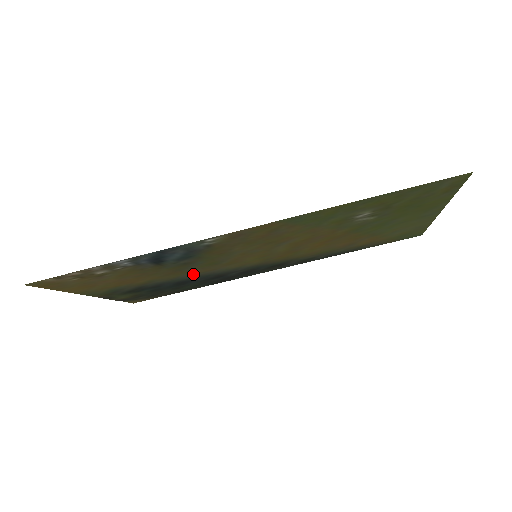
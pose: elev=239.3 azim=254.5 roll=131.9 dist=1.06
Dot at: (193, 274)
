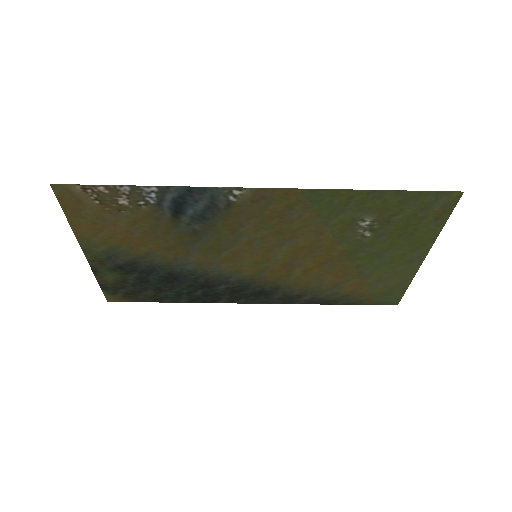
Dot at: (190, 263)
